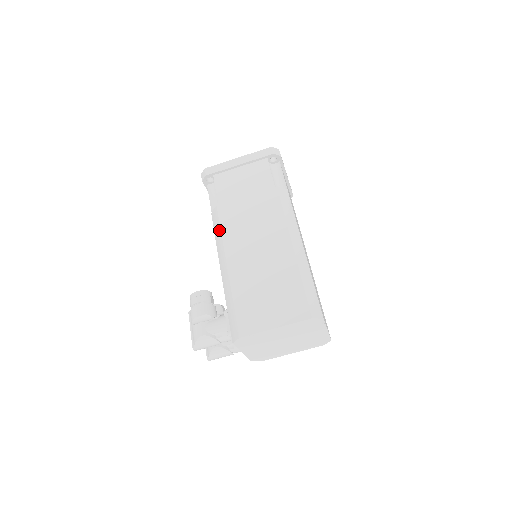
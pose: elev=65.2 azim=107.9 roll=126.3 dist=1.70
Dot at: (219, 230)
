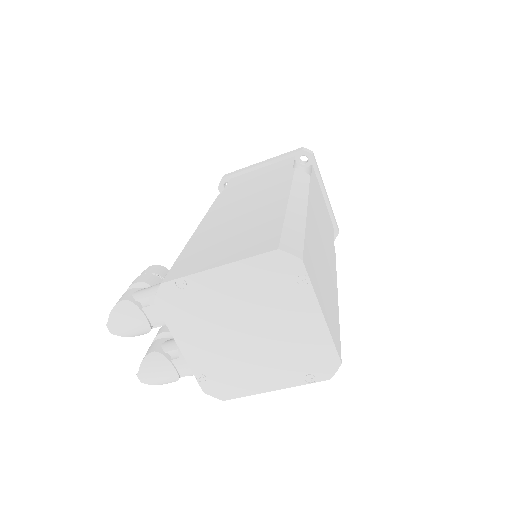
Dot at: occluded
